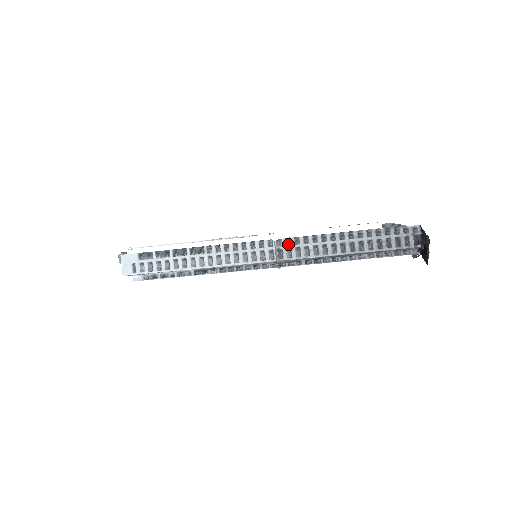
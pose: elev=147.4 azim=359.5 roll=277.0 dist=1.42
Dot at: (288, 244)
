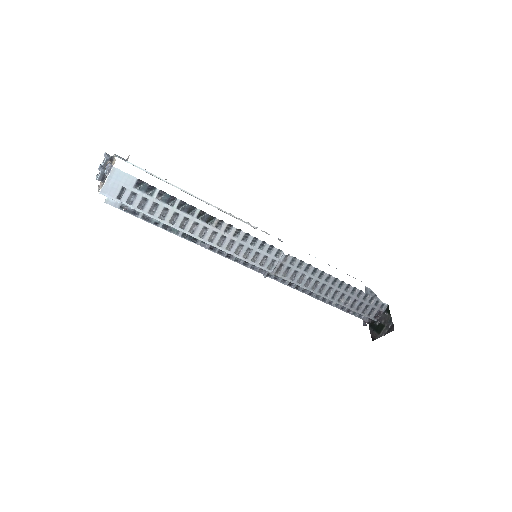
Dot at: (291, 263)
